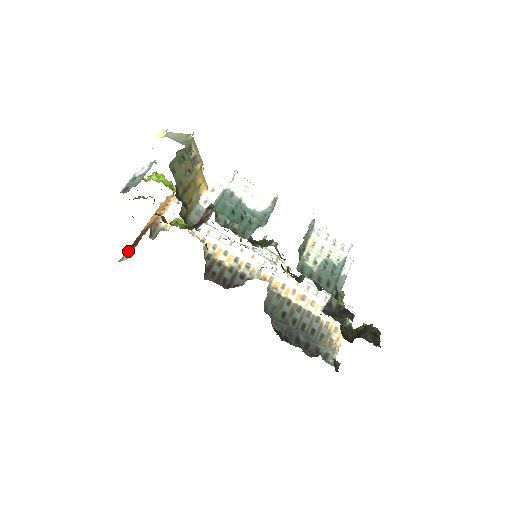
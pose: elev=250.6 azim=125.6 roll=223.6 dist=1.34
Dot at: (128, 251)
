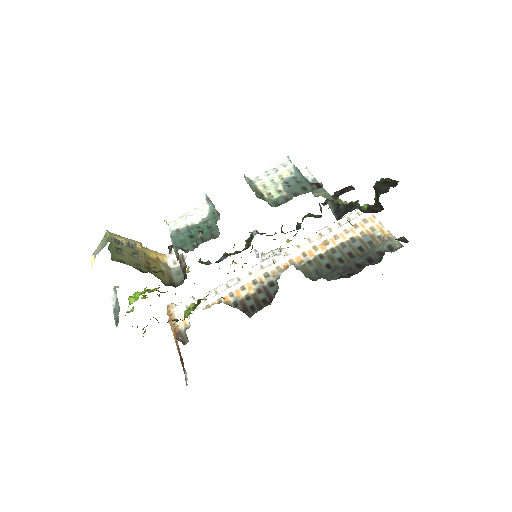
Dot at: occluded
